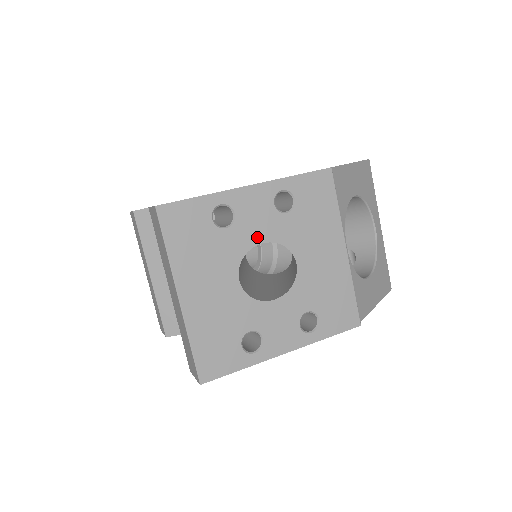
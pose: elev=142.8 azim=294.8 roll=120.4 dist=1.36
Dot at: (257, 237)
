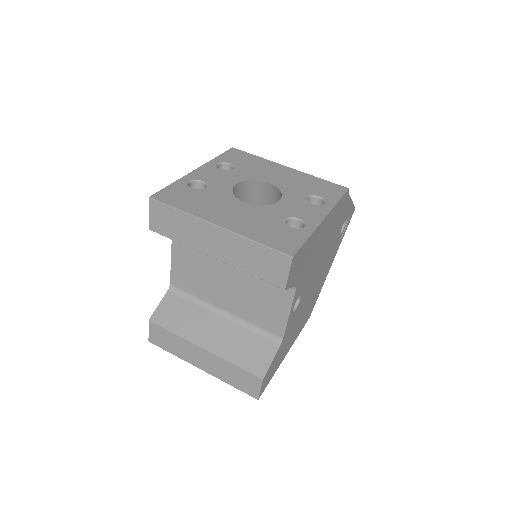
Dot at: (229, 184)
